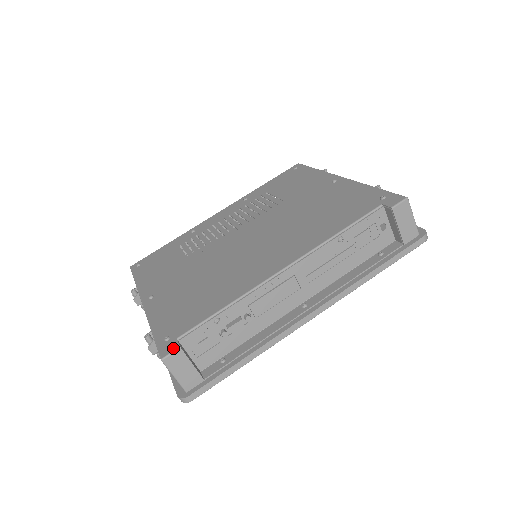
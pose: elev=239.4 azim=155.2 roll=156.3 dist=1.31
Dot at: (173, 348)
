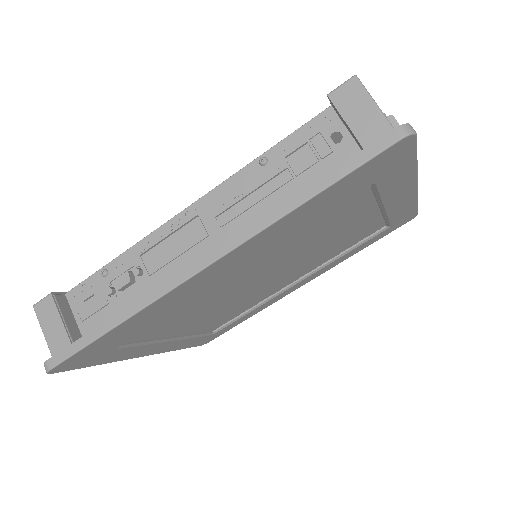
Dot at: (49, 296)
